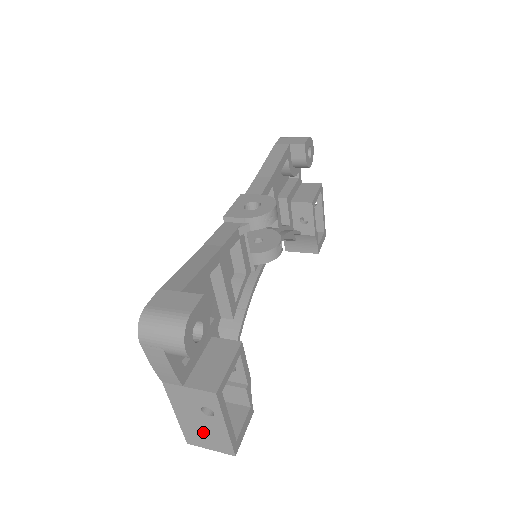
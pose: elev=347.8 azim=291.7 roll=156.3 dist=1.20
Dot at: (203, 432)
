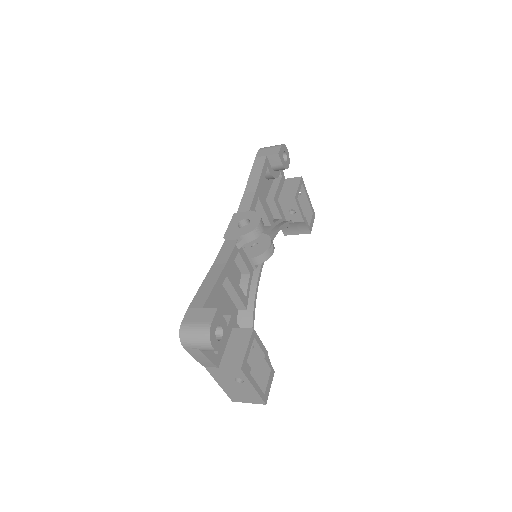
Dot at: (240, 393)
